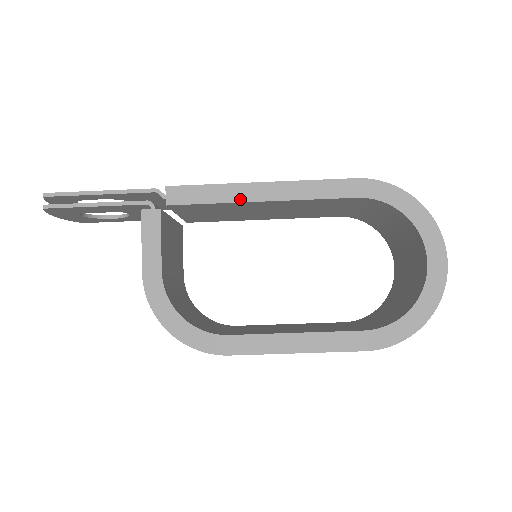
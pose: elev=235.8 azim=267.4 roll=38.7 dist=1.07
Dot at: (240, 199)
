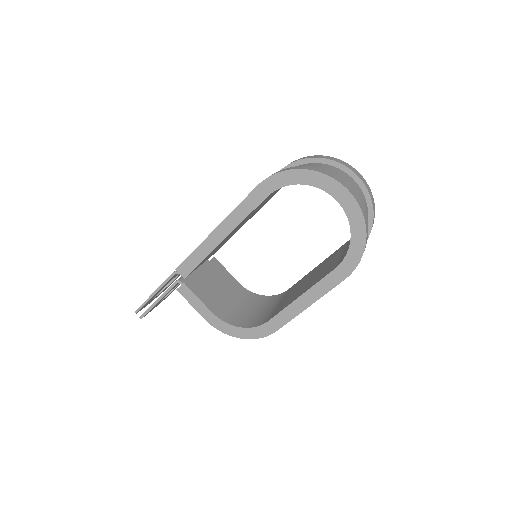
Dot at: (212, 248)
